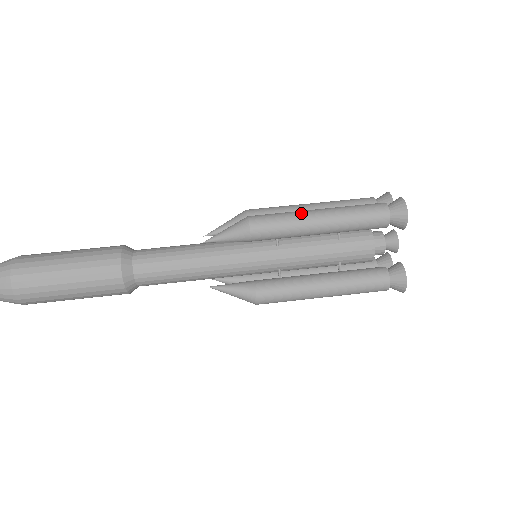
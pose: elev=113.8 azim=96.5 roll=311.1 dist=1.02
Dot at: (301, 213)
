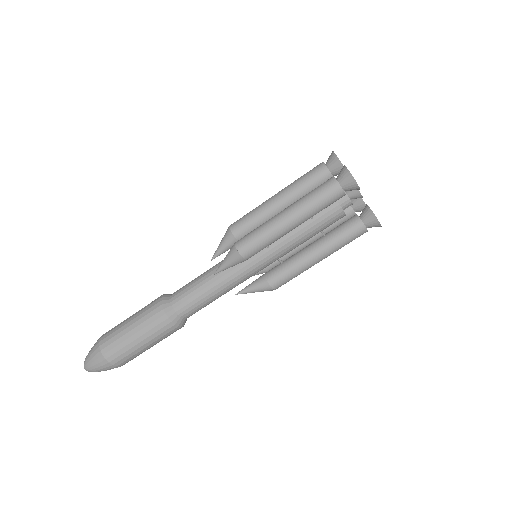
Dot at: (273, 224)
